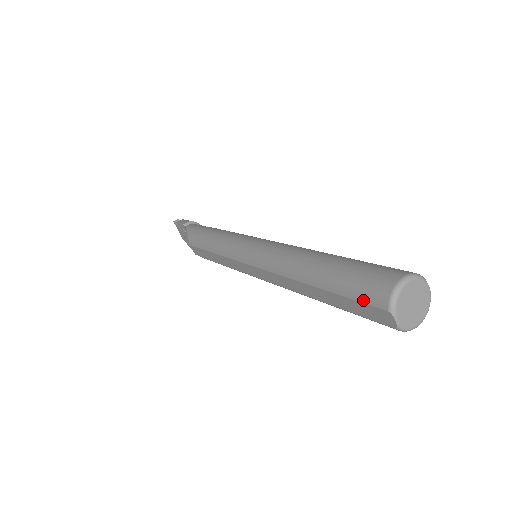
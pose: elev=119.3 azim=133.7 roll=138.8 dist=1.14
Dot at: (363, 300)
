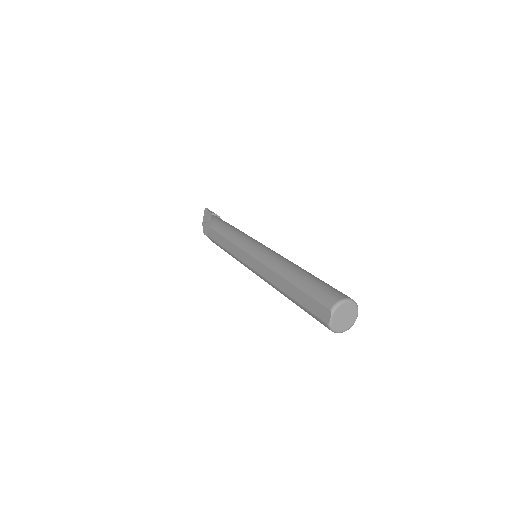
Dot at: (318, 300)
